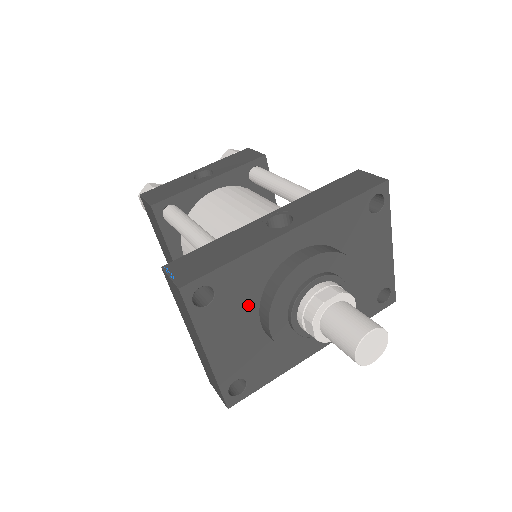
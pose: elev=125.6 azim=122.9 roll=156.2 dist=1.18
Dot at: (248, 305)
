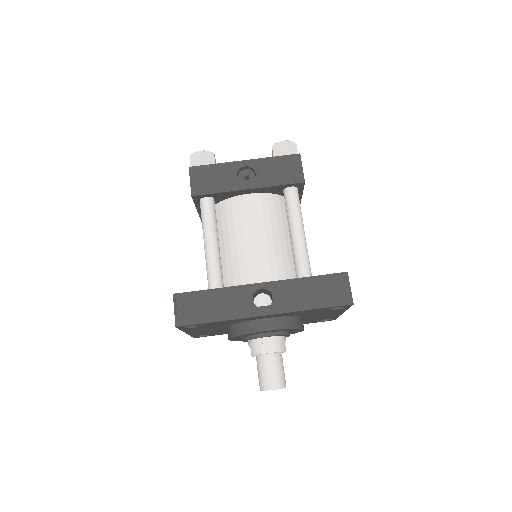
Dot at: (221, 326)
